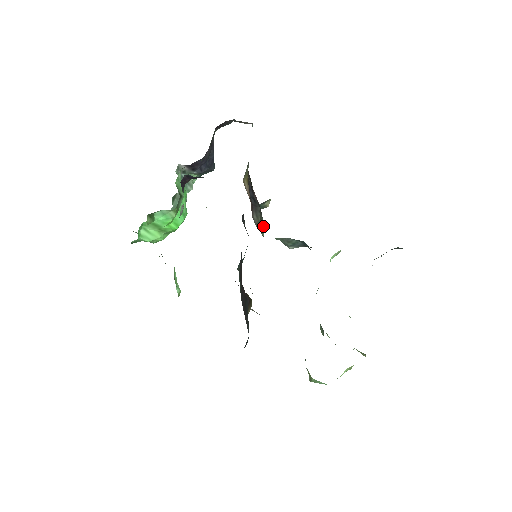
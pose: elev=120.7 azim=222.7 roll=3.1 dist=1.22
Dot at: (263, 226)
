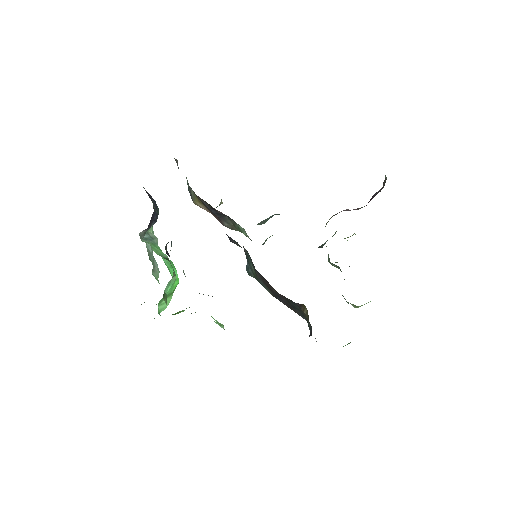
Dot at: (241, 228)
